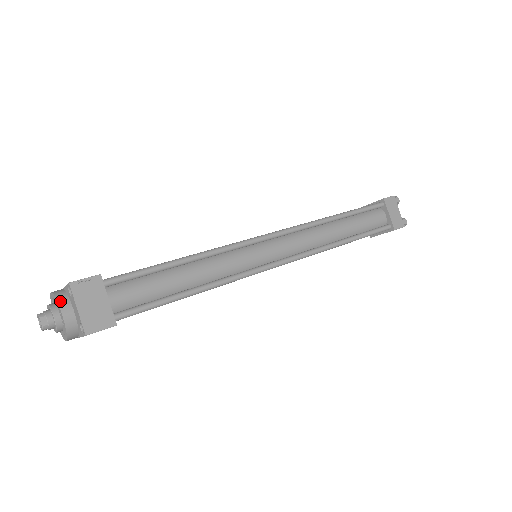
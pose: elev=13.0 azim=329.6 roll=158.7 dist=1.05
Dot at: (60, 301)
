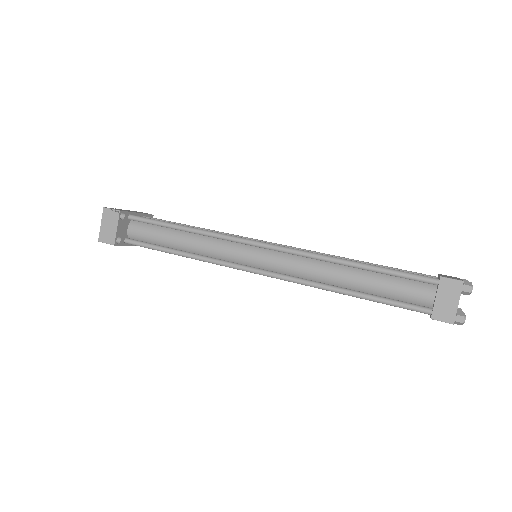
Dot at: occluded
